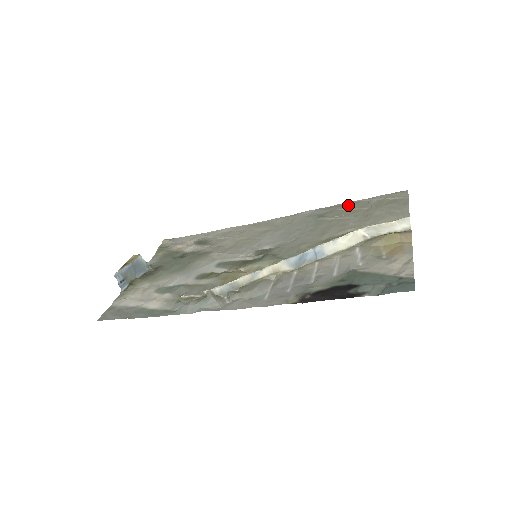
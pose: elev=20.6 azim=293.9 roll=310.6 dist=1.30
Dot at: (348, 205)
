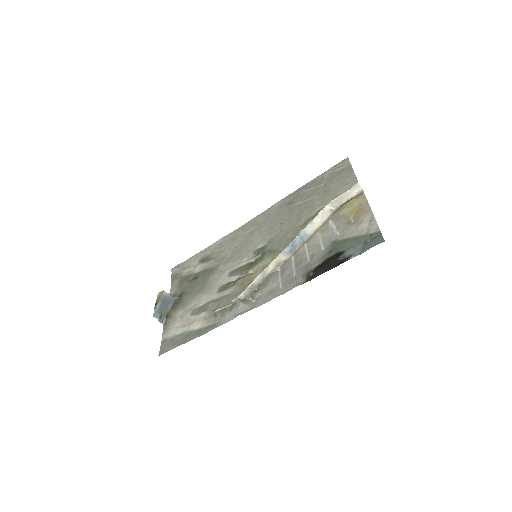
Dot at: (307, 186)
